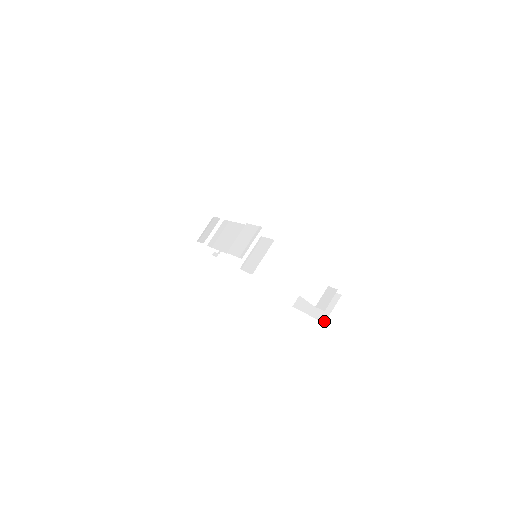
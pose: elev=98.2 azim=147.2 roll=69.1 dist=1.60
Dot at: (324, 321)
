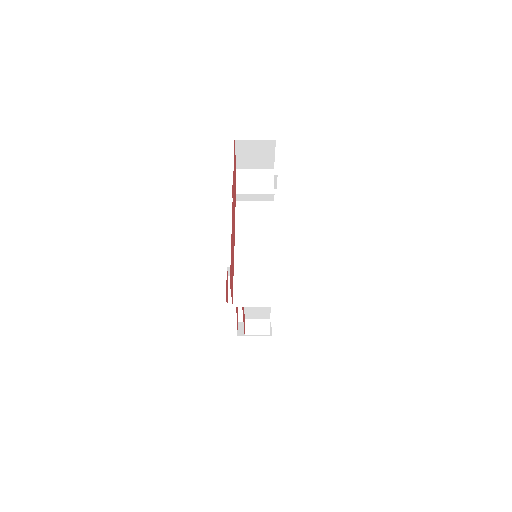
Dot at: (240, 320)
